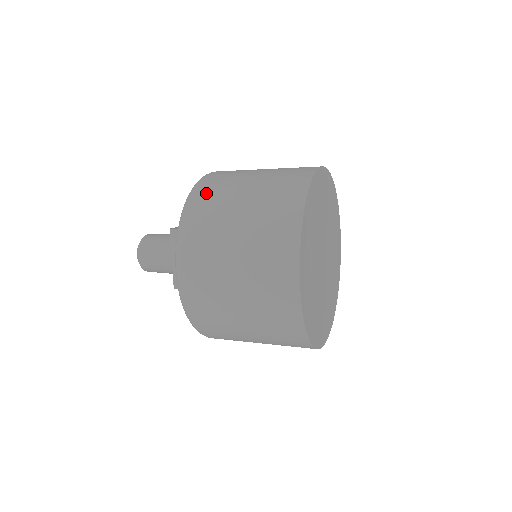
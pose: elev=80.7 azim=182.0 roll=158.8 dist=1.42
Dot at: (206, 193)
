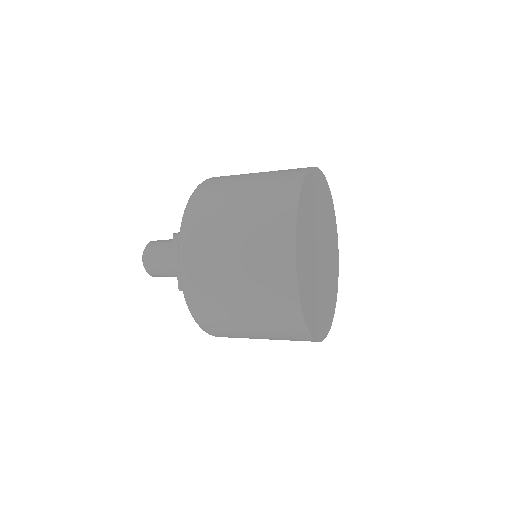
Dot at: (205, 197)
